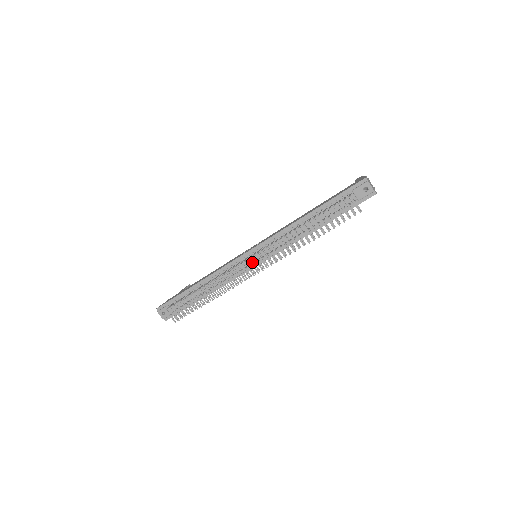
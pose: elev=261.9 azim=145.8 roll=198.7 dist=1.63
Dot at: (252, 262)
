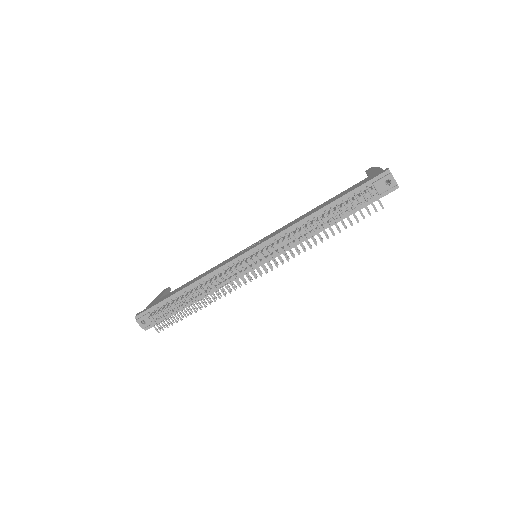
Dot at: occluded
